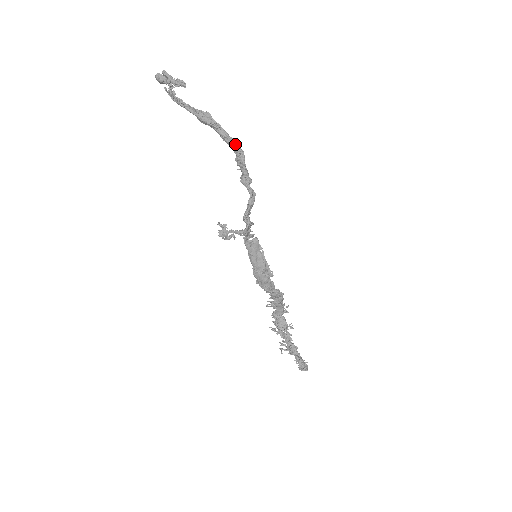
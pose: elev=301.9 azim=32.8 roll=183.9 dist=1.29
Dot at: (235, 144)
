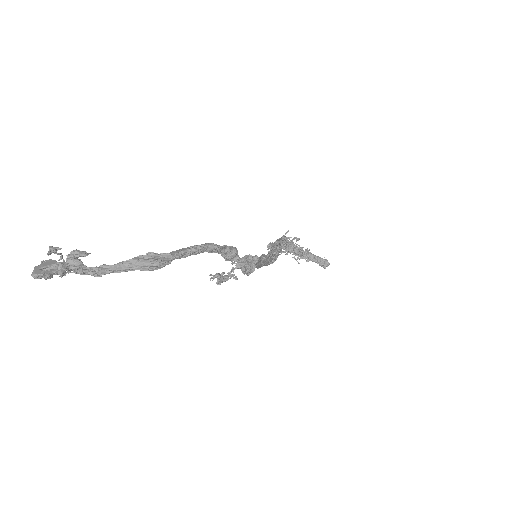
Dot at: (203, 251)
